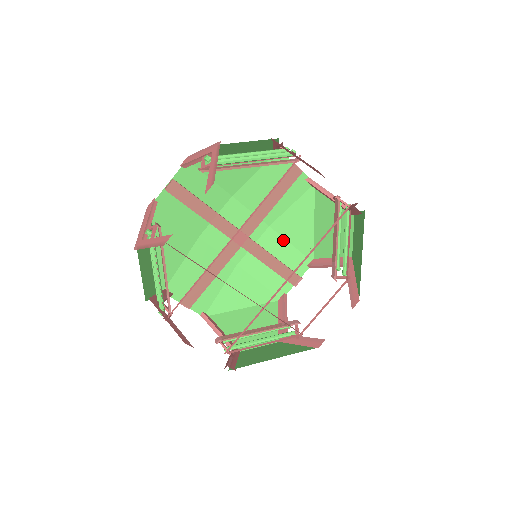
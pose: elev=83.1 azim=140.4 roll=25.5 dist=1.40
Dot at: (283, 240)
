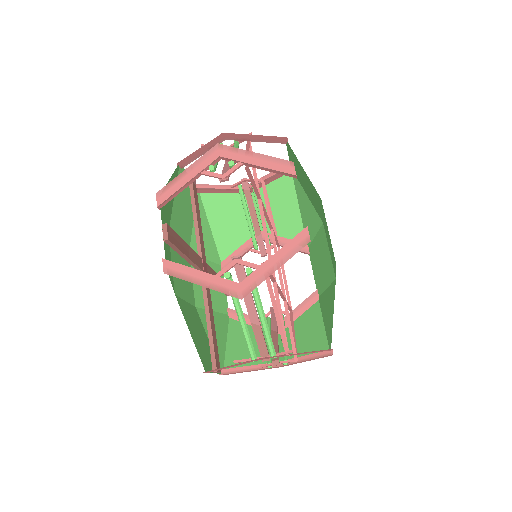
Dot at: occluded
